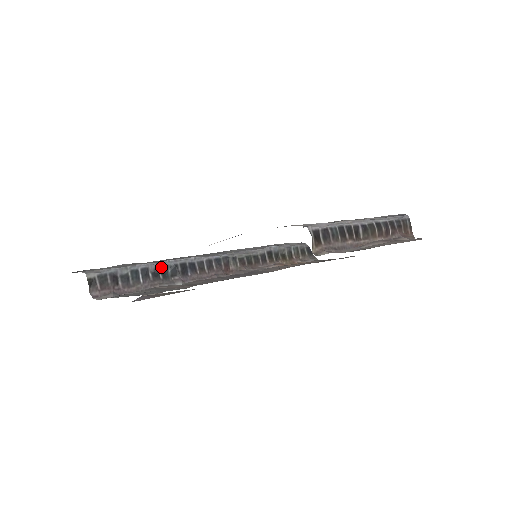
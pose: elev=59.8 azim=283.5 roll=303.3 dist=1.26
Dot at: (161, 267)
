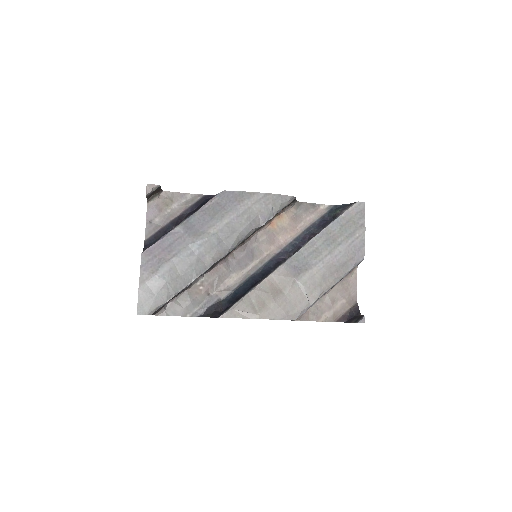
Dot at: (192, 282)
